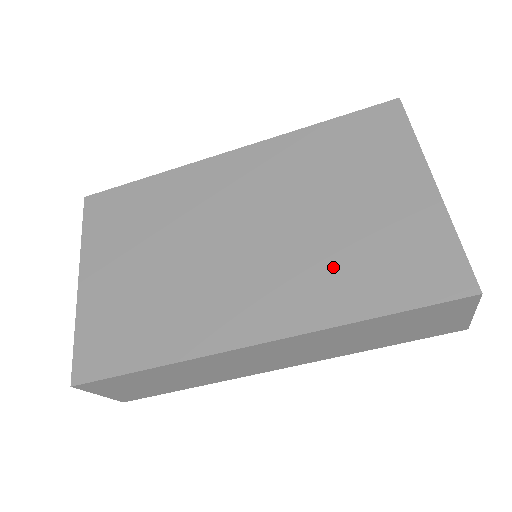
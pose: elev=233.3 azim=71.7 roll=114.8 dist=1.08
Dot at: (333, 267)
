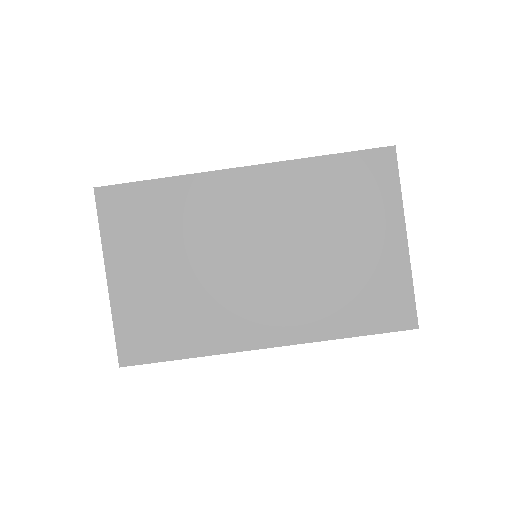
Dot at: (325, 296)
